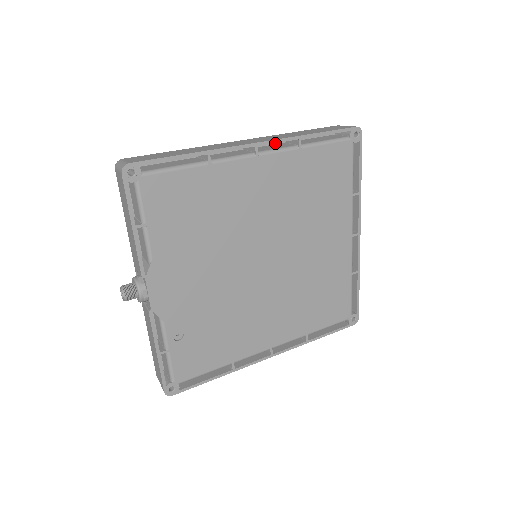
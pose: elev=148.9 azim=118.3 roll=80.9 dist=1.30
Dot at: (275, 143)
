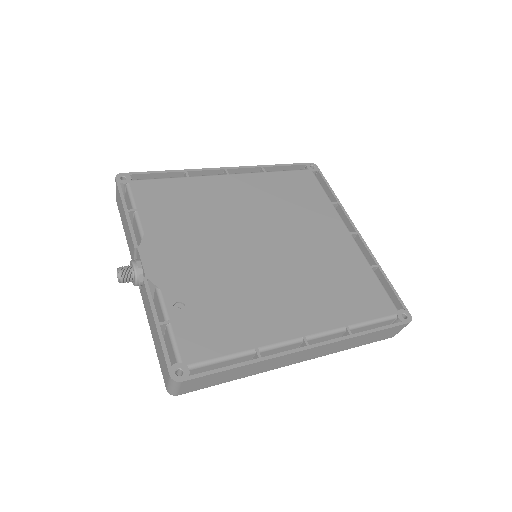
Dot at: occluded
